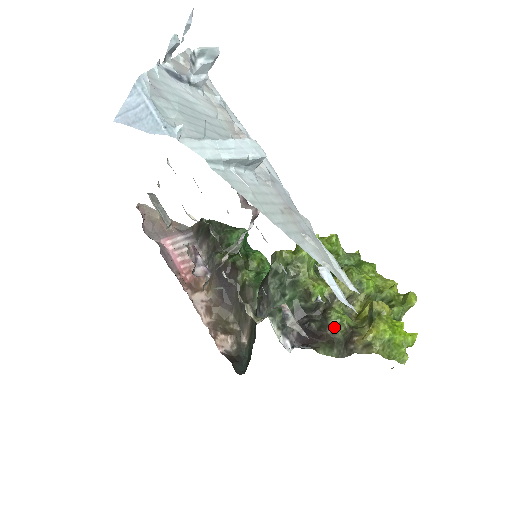
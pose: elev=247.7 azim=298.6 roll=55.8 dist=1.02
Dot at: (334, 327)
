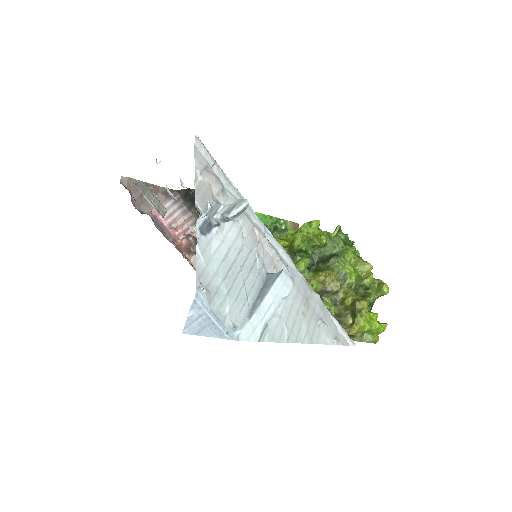
Dot at: occluded
